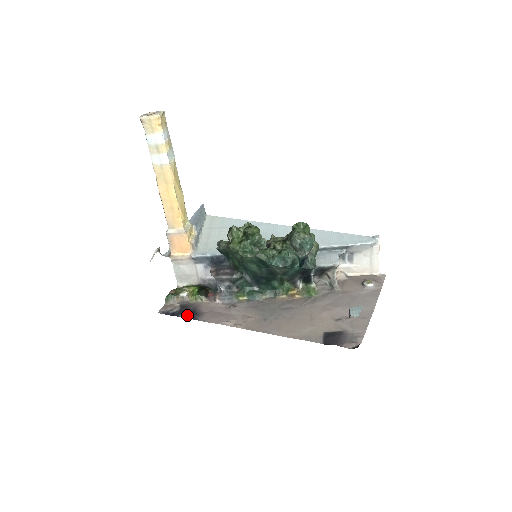
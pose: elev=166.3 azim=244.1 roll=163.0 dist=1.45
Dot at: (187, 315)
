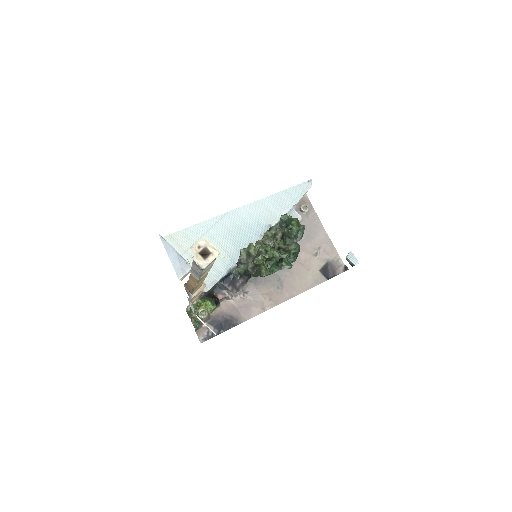
Dot at: (226, 327)
